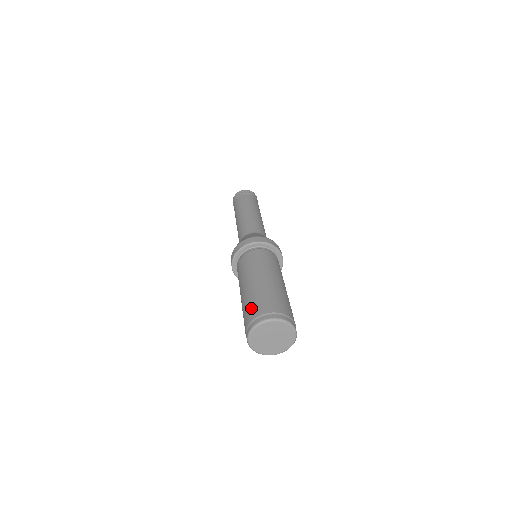
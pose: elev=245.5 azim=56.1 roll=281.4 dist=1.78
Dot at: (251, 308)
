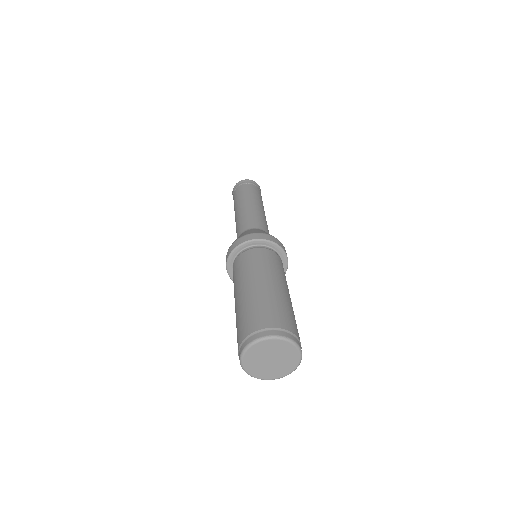
Dot at: (269, 313)
